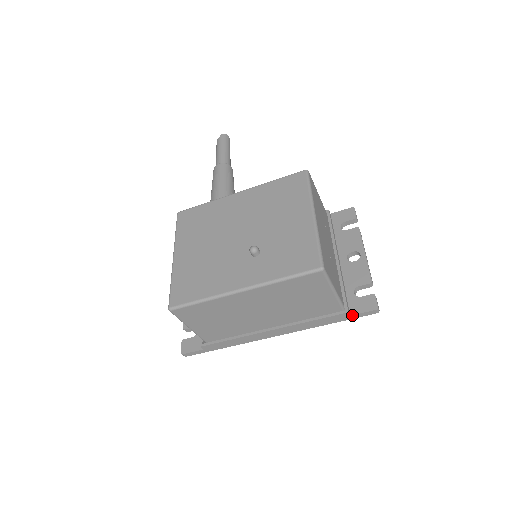
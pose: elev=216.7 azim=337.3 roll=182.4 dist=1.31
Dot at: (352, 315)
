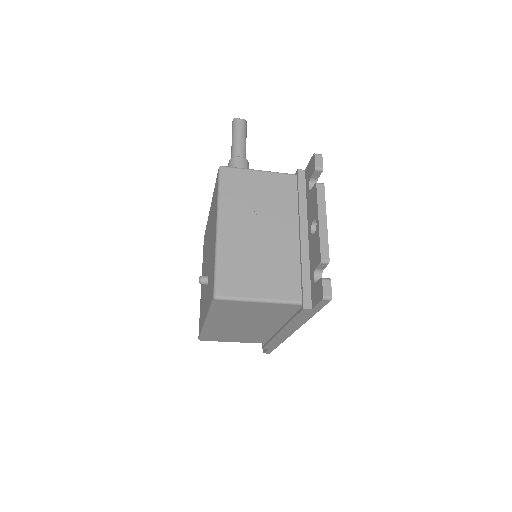
Dot at: (313, 308)
